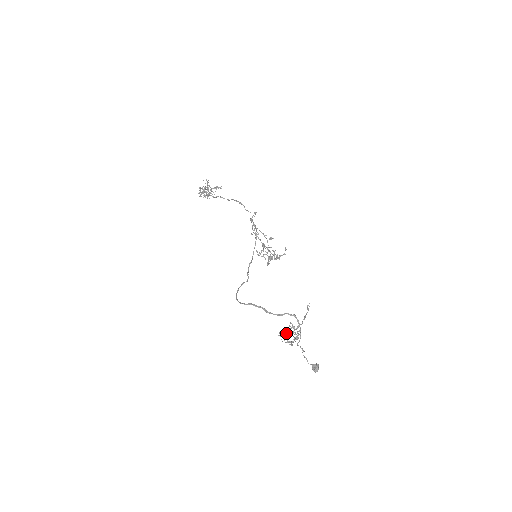
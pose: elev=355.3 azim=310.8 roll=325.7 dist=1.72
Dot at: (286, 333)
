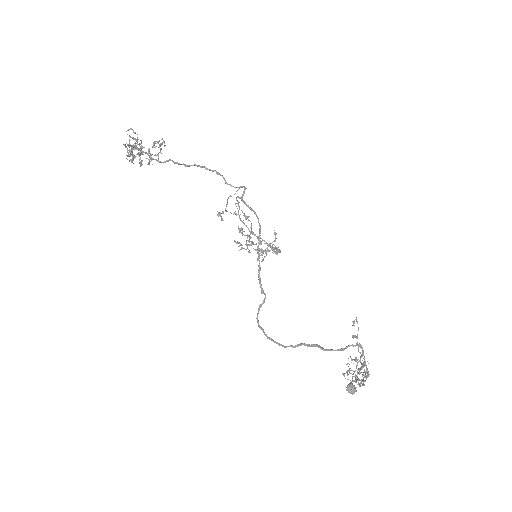
Dot at: occluded
